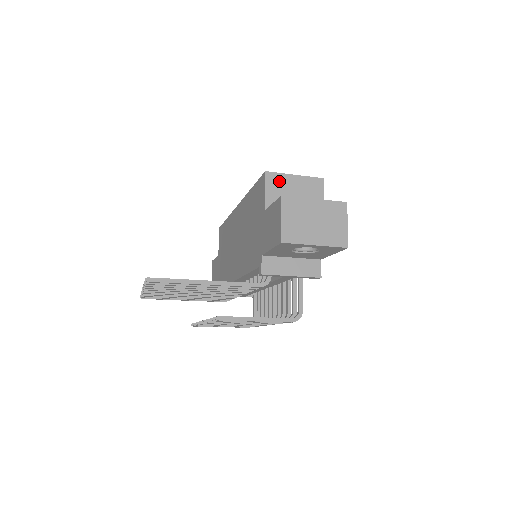
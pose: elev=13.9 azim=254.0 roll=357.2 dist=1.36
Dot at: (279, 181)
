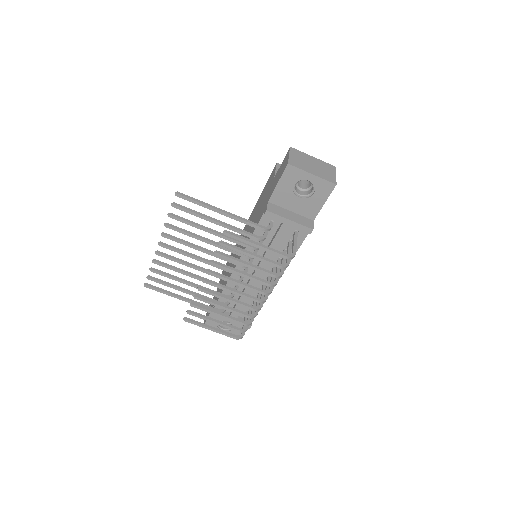
Dot at: occluded
